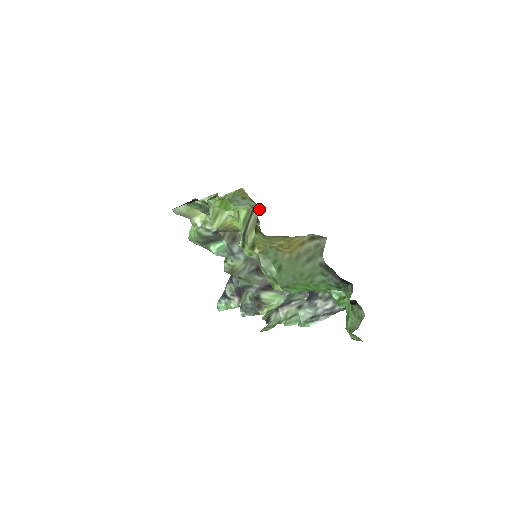
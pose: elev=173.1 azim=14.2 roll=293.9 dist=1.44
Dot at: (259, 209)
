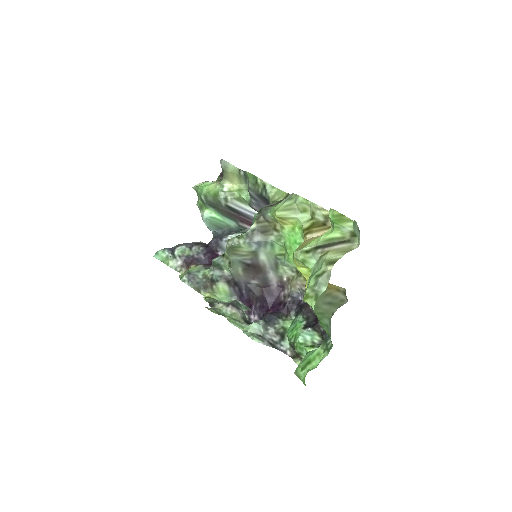
Dot at: (357, 246)
